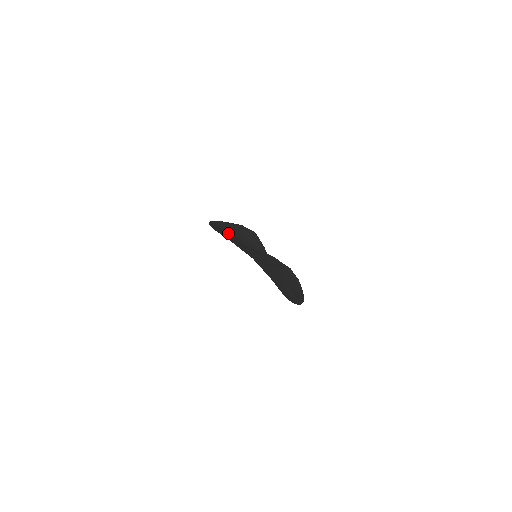
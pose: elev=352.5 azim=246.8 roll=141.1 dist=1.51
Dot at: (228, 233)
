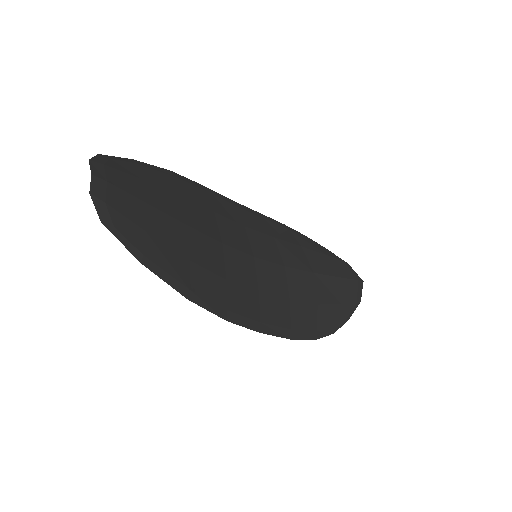
Dot at: (271, 232)
